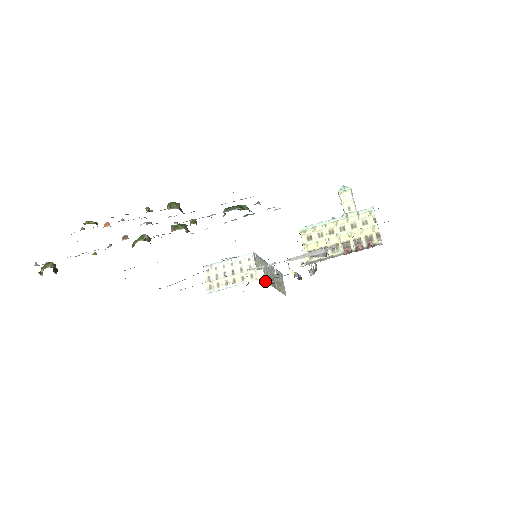
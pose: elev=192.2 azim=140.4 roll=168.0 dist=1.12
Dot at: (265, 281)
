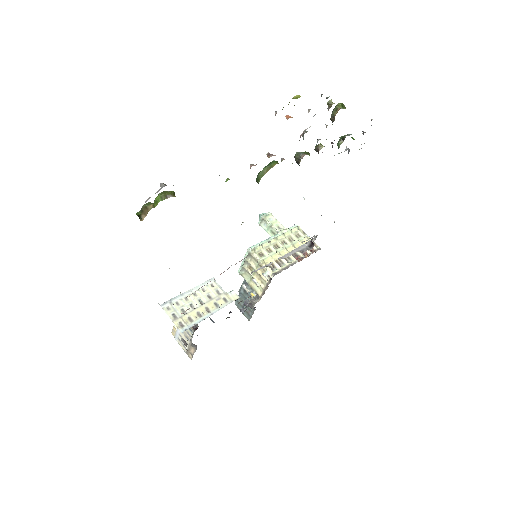
Dot at: occluded
